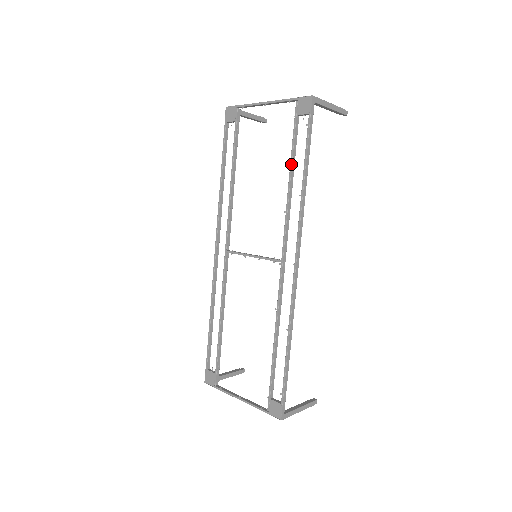
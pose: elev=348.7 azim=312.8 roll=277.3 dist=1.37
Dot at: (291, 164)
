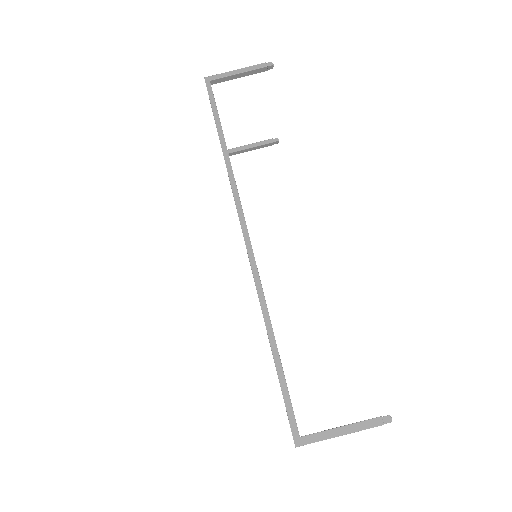
Dot at: occluded
